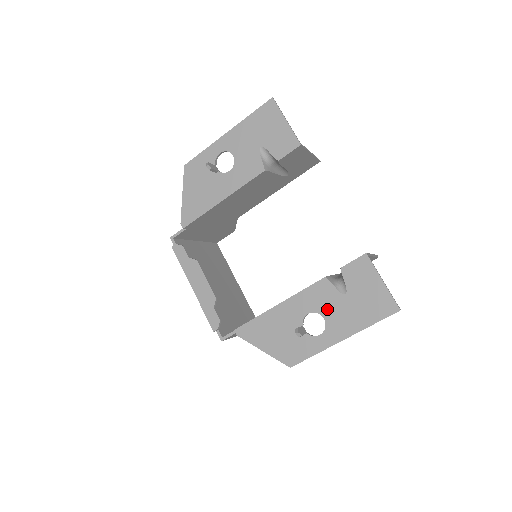
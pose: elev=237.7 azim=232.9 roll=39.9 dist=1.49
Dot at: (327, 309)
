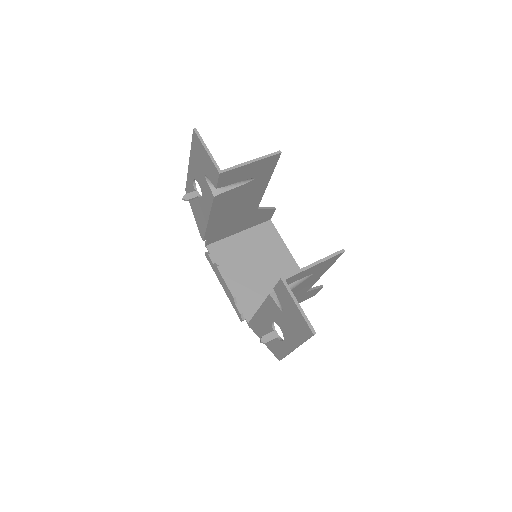
Dot at: (279, 321)
